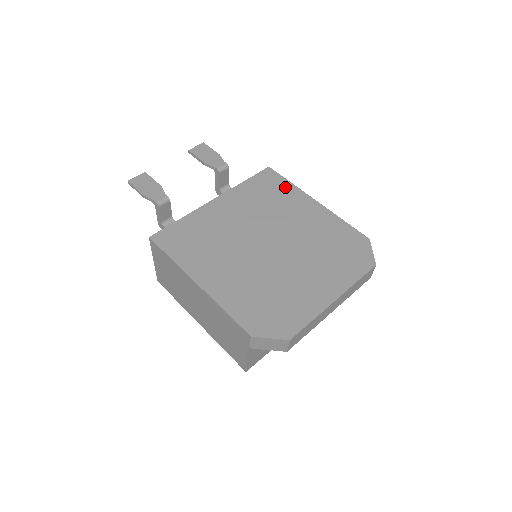
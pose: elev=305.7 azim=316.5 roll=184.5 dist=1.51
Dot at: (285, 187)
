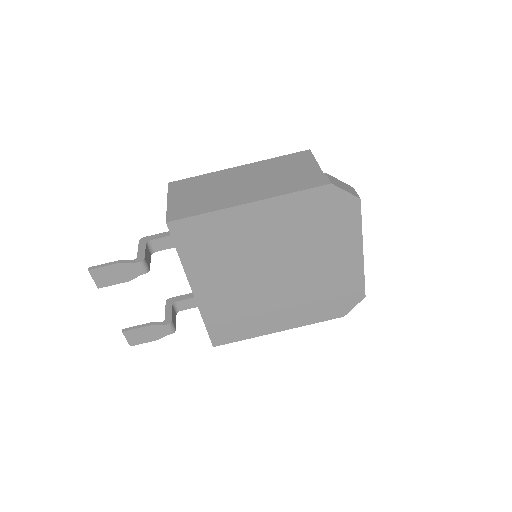
Dot at: (210, 223)
